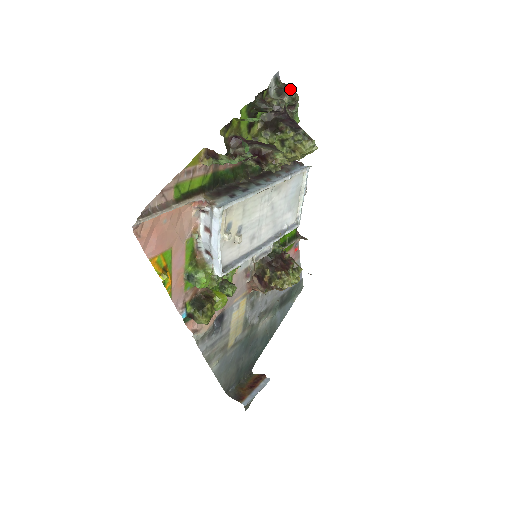
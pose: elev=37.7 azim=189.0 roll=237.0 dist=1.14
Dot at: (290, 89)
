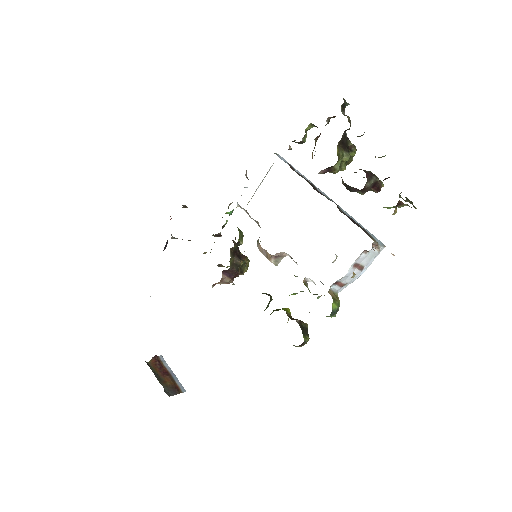
Dot at: (349, 104)
